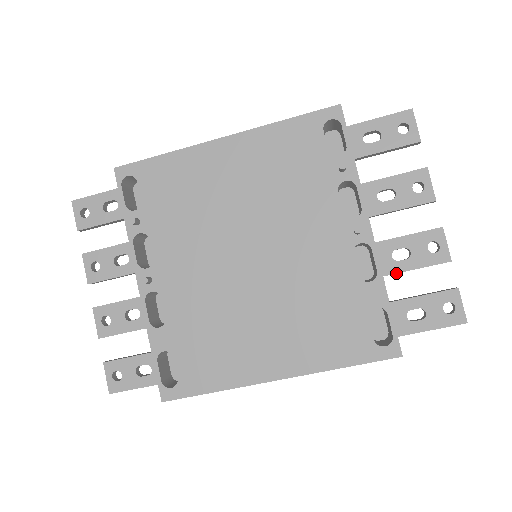
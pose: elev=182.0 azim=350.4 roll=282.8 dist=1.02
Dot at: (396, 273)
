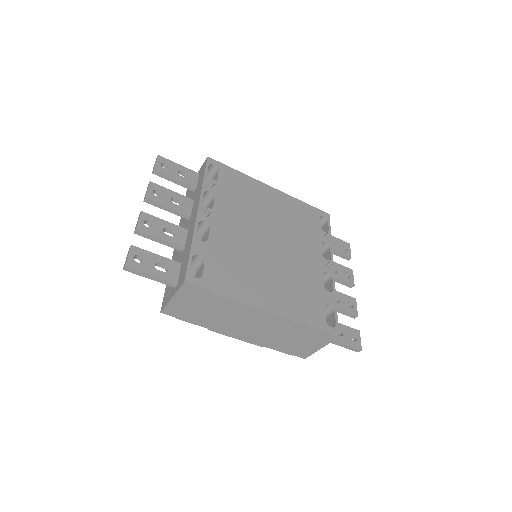
Dot at: occluded
